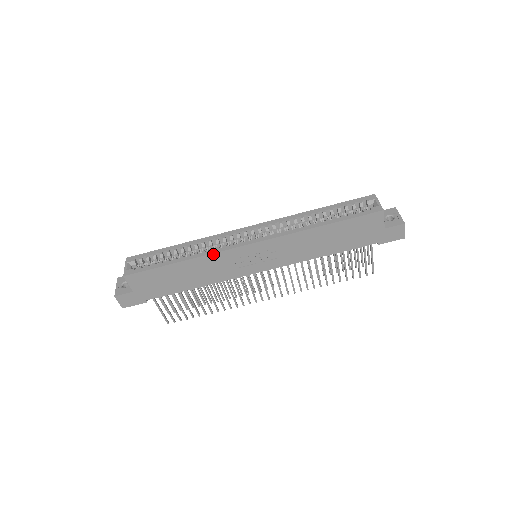
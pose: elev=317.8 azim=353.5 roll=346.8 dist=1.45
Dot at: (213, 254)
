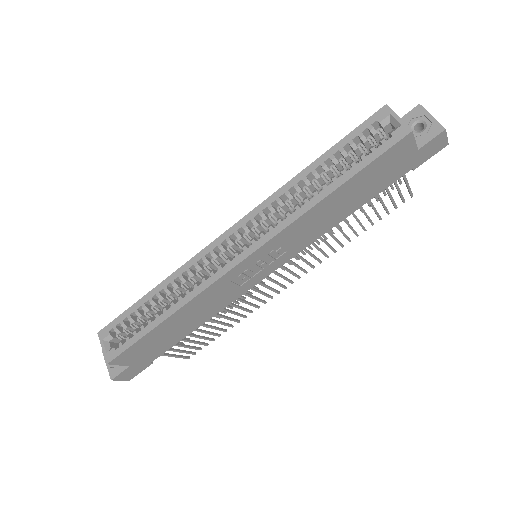
Dot at: (202, 292)
